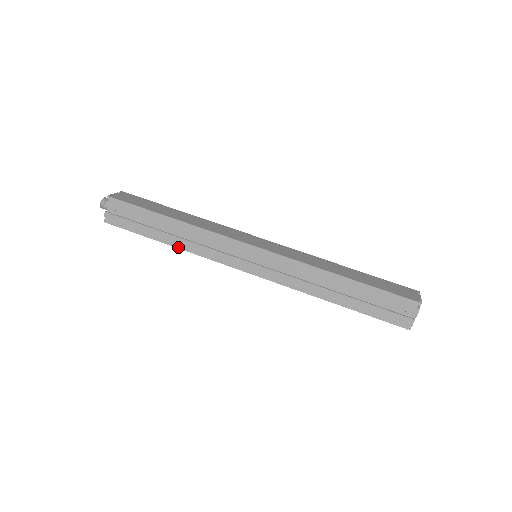
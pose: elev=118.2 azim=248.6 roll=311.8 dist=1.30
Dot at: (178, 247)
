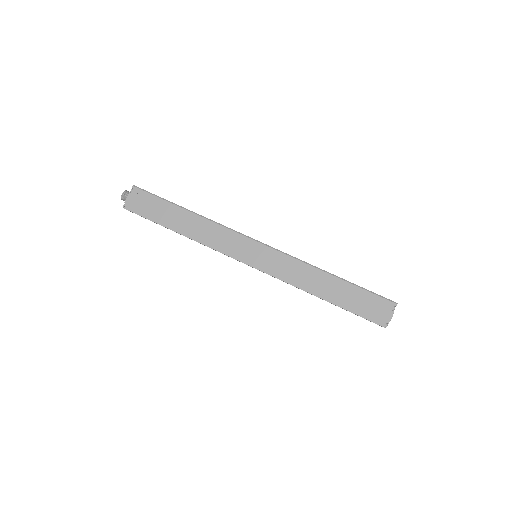
Dot at: occluded
